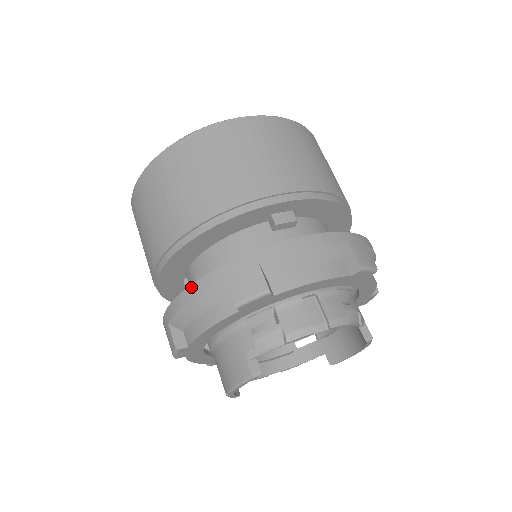
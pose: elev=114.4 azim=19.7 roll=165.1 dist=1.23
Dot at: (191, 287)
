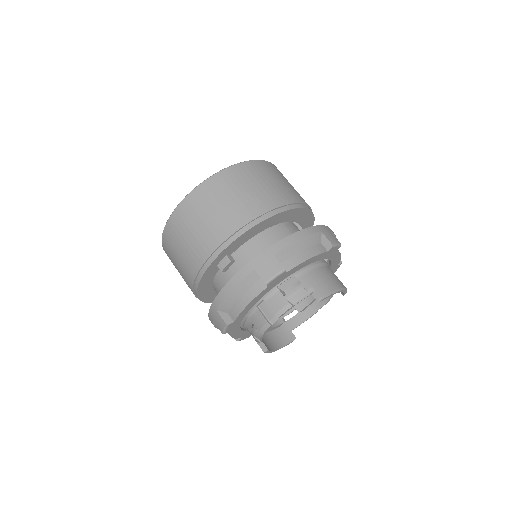
Dot at: occluded
